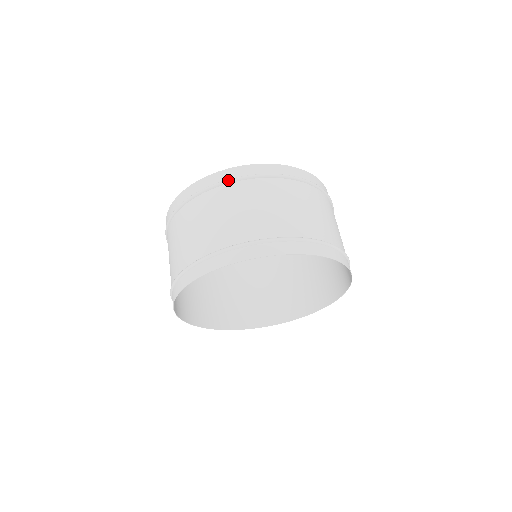
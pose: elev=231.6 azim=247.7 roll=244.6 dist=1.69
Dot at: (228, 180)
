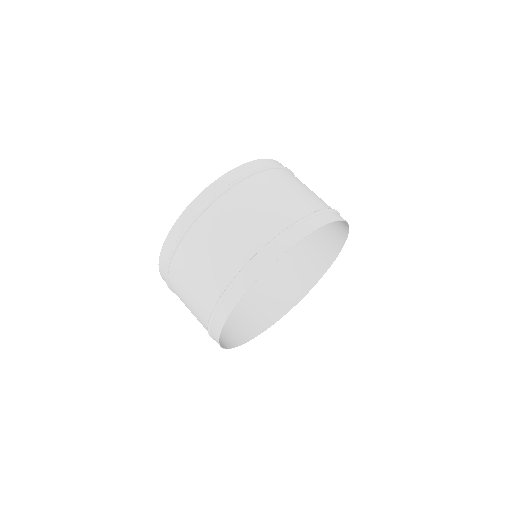
Dot at: (171, 254)
